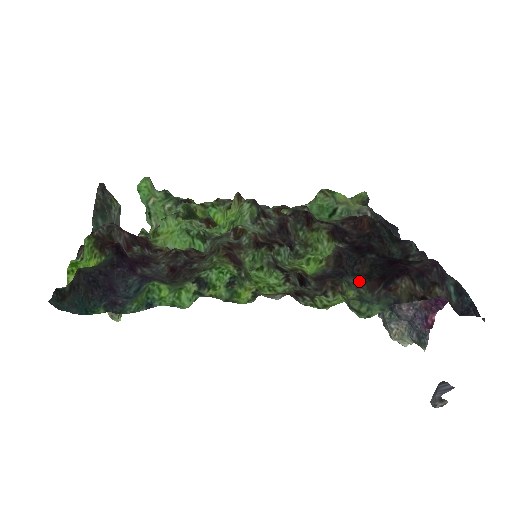
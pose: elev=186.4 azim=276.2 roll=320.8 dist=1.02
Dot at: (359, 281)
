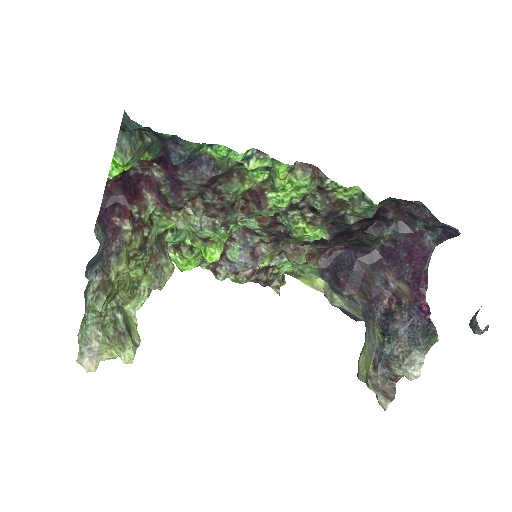
Dot at: (357, 221)
